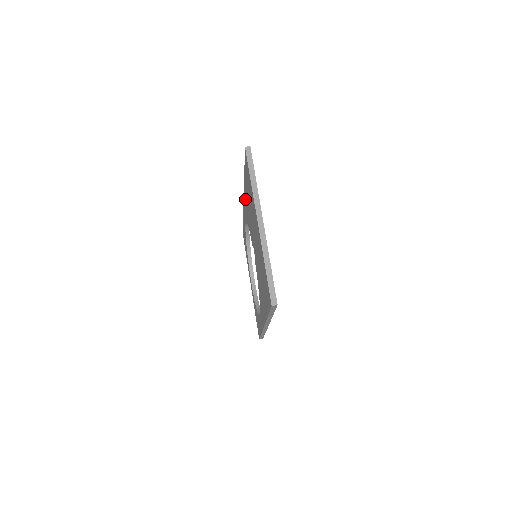
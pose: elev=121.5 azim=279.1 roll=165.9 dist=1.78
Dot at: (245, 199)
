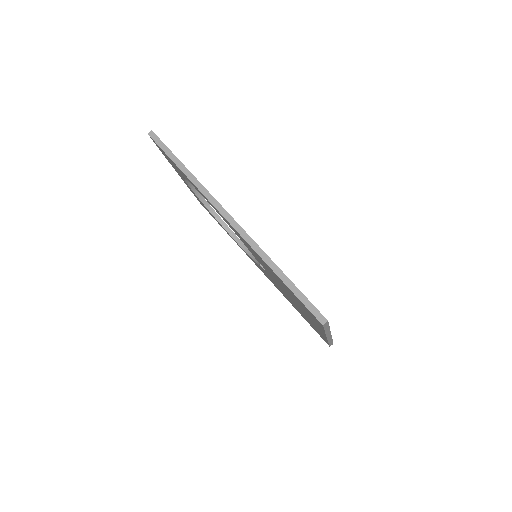
Dot at: occluded
